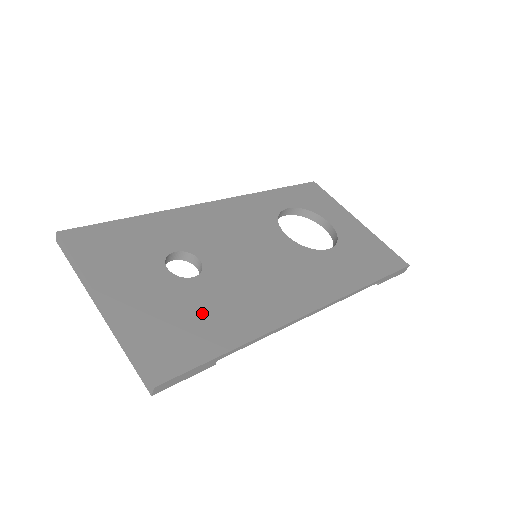
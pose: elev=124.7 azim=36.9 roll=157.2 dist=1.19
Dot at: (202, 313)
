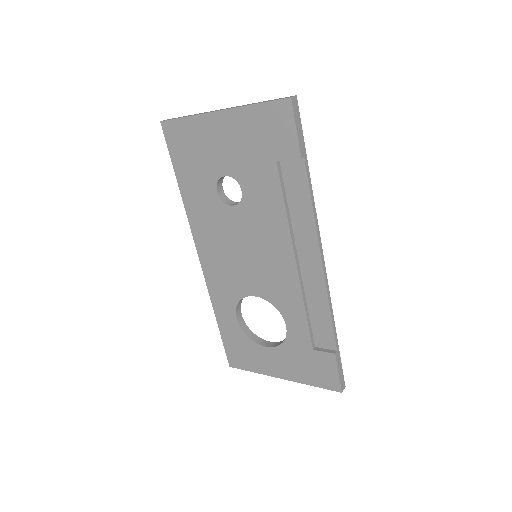
Dot at: occluded
